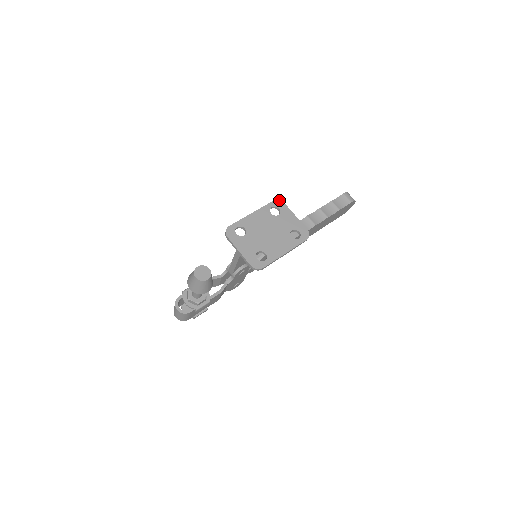
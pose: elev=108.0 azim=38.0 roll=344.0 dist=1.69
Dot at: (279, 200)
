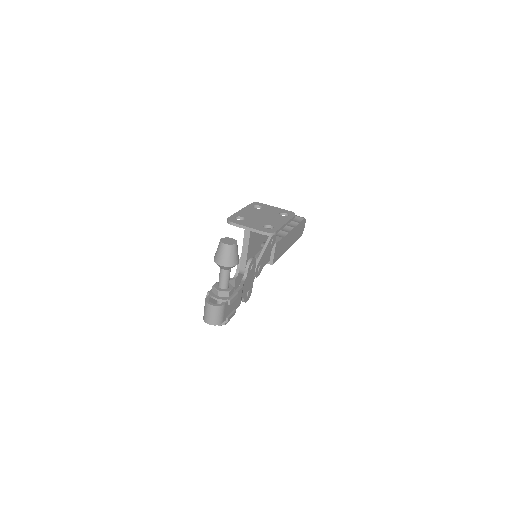
Dot at: (255, 202)
